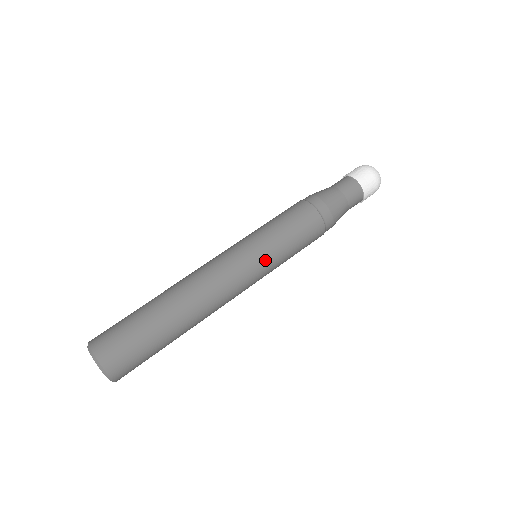
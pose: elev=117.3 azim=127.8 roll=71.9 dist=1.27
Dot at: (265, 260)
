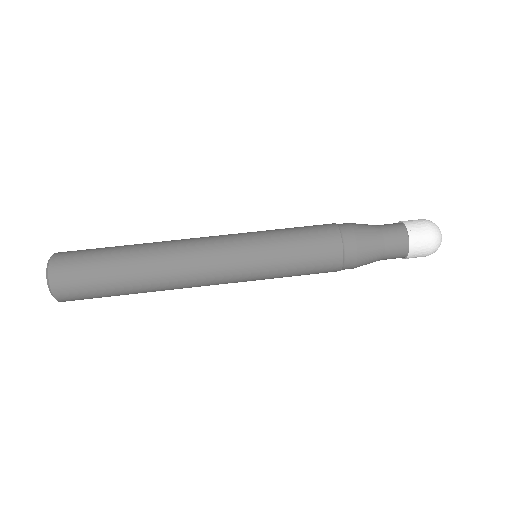
Dot at: (255, 244)
